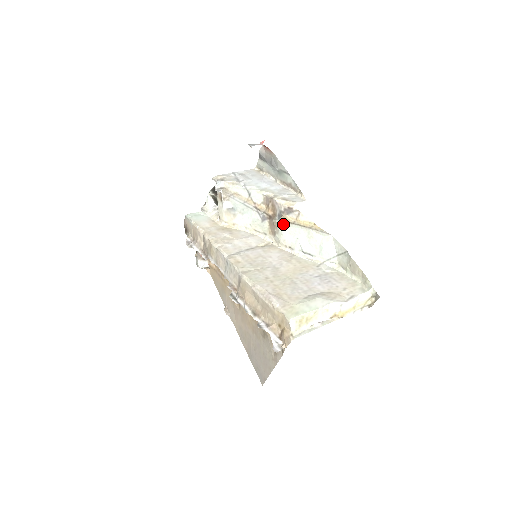
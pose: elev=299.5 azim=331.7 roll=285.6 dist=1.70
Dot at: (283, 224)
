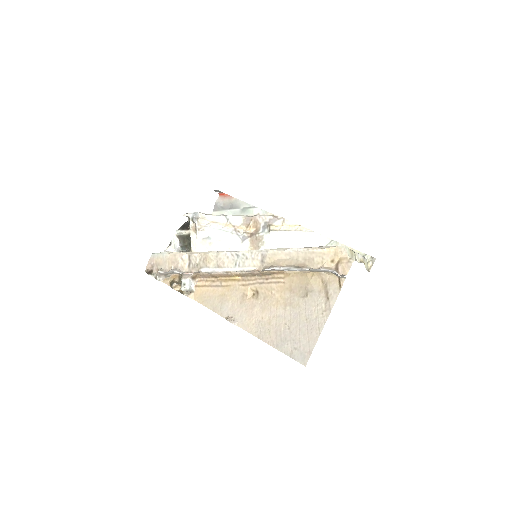
Dot at: (269, 234)
